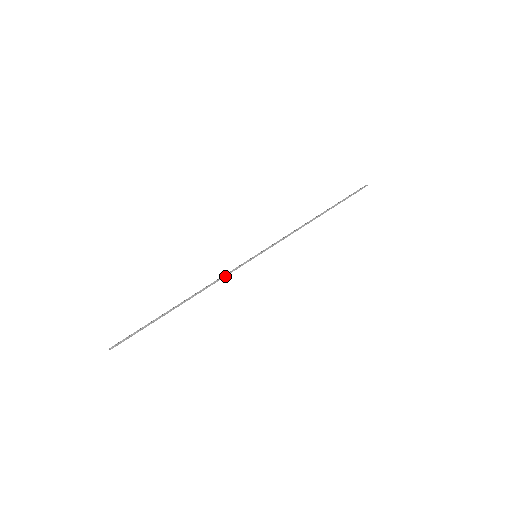
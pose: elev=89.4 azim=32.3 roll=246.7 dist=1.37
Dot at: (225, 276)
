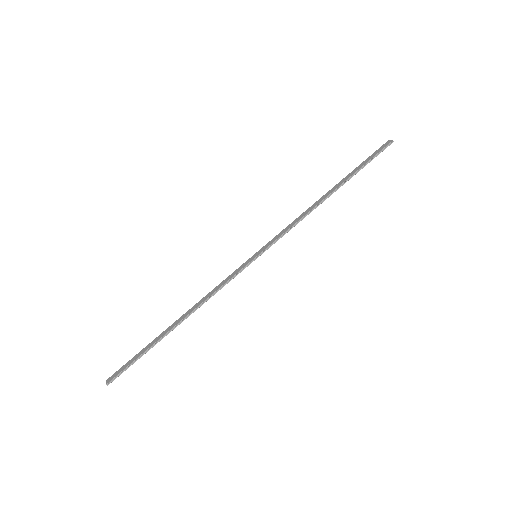
Dot at: (222, 287)
